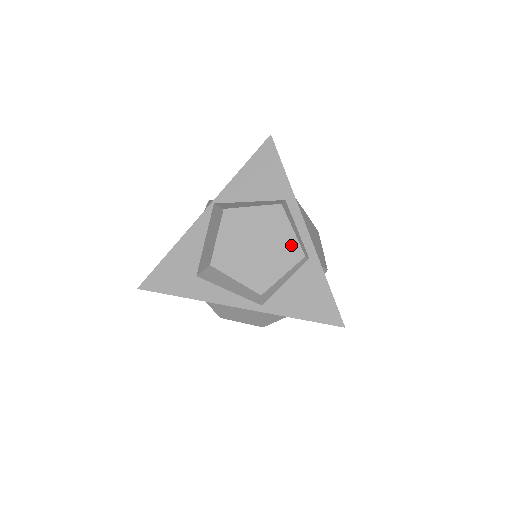
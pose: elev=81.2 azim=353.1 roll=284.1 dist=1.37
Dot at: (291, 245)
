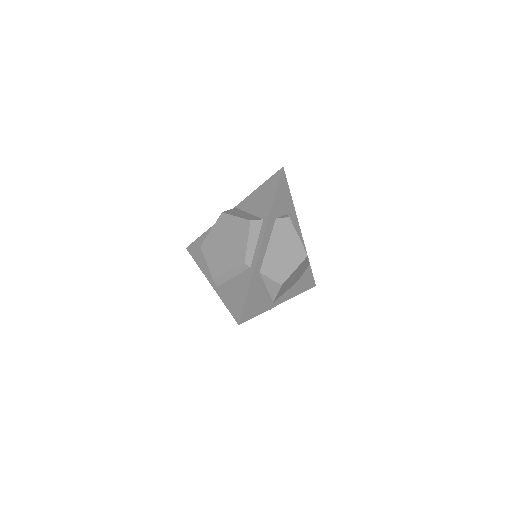
Dot at: (241, 252)
